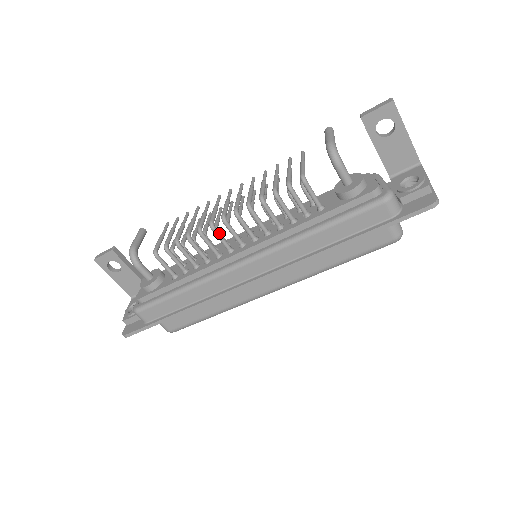
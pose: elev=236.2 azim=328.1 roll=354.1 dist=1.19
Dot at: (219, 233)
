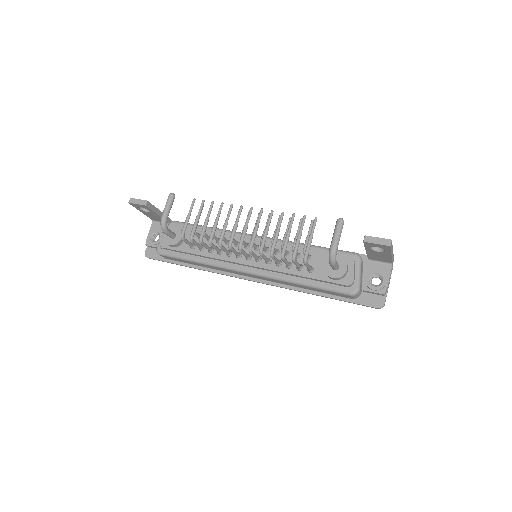
Dot at: (234, 250)
